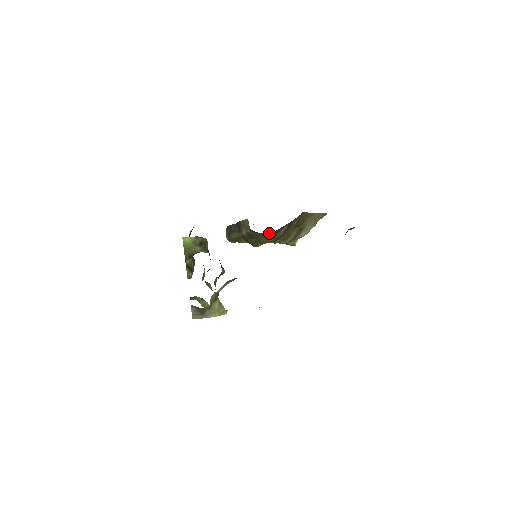
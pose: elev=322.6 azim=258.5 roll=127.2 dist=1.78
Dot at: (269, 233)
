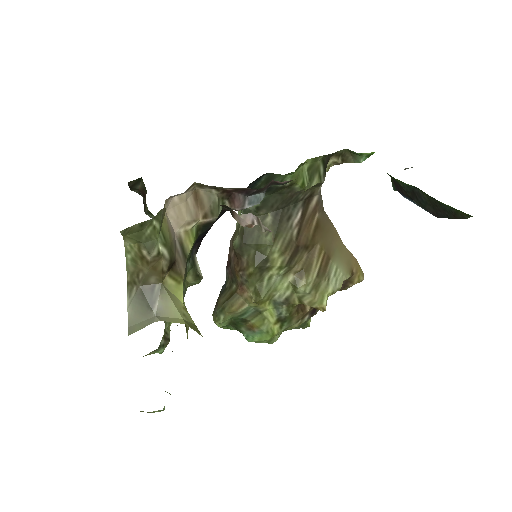
Dot at: (273, 214)
